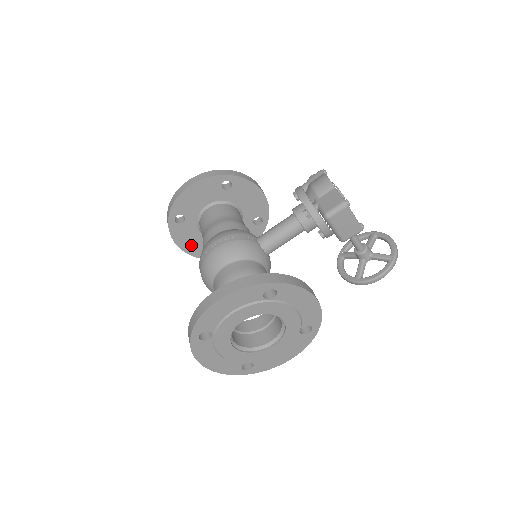
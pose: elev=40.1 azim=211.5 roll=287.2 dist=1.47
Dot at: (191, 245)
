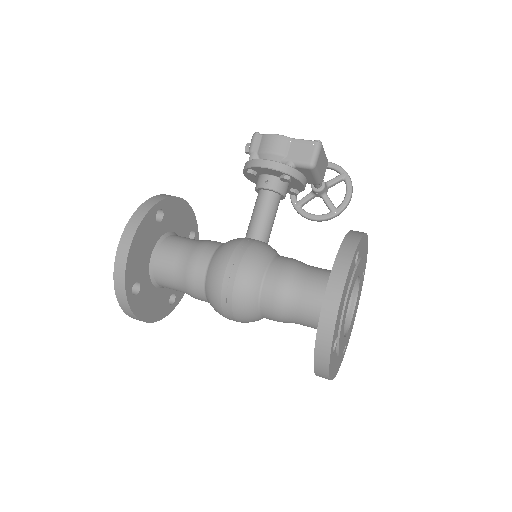
Dot at: (153, 310)
